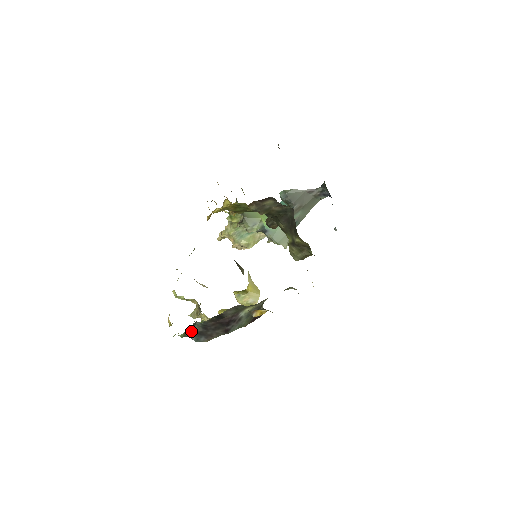
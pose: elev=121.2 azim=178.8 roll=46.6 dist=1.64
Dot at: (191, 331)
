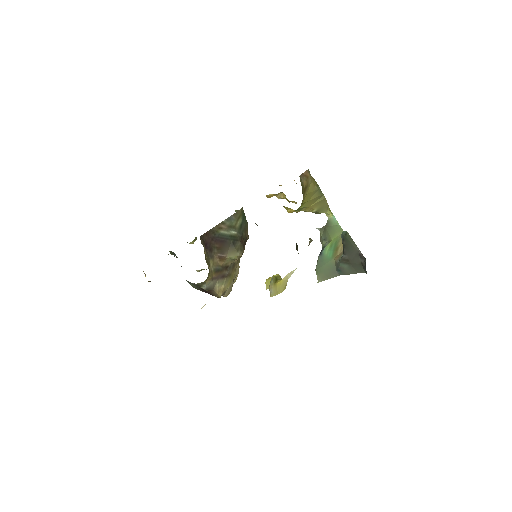
Dot at: occluded
